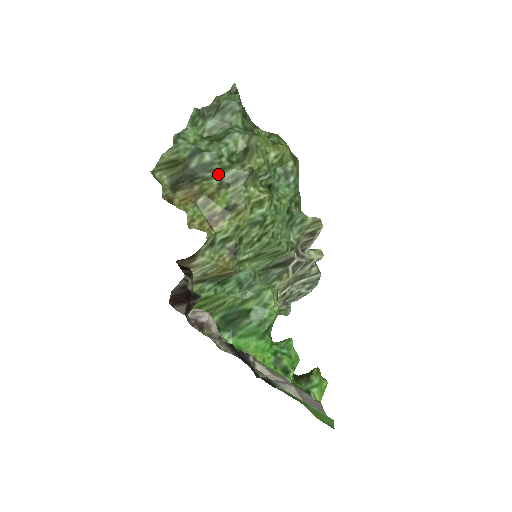
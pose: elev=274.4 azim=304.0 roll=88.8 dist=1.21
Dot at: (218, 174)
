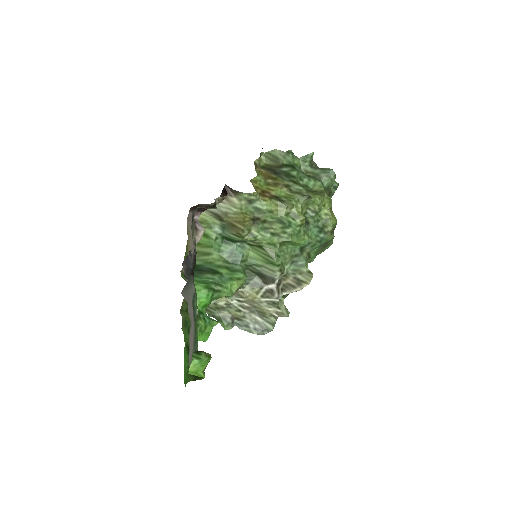
Dot at: (292, 182)
